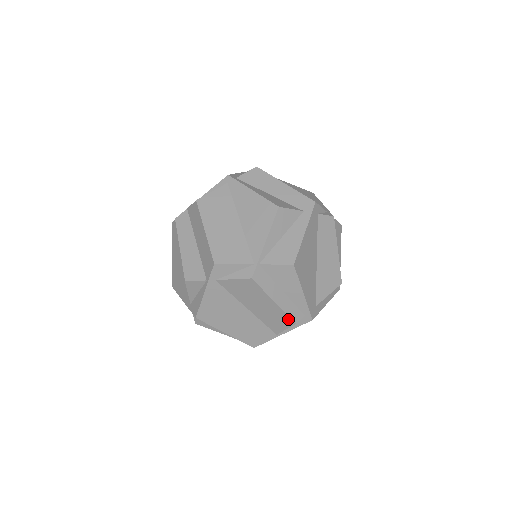
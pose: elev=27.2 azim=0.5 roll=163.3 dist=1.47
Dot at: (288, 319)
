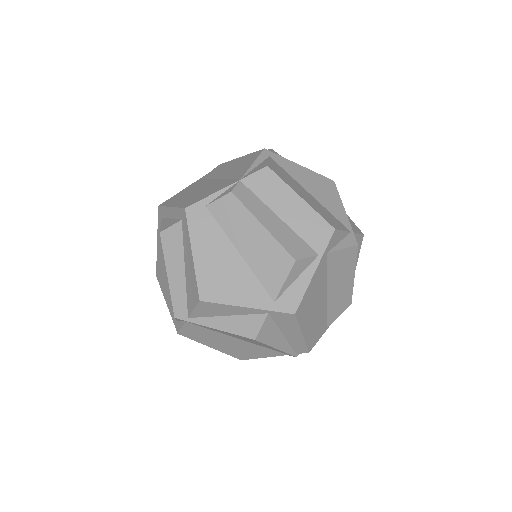
Dot at: (349, 299)
